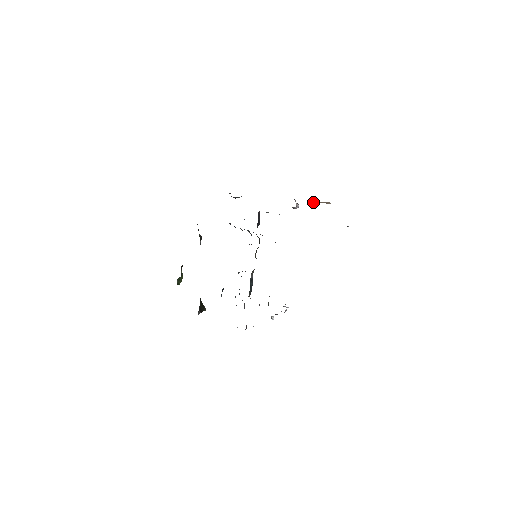
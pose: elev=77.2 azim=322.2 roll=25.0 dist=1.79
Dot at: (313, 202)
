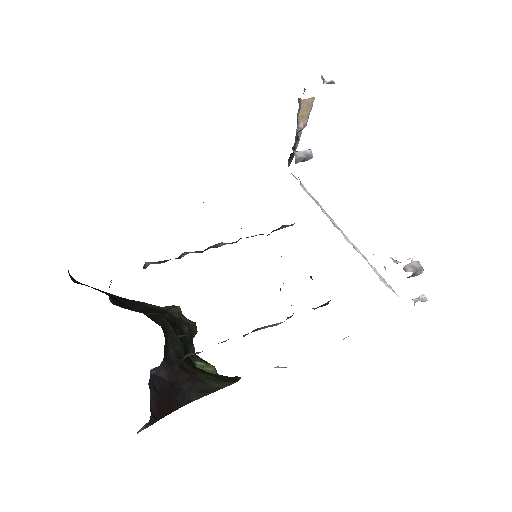
Dot at: (299, 127)
